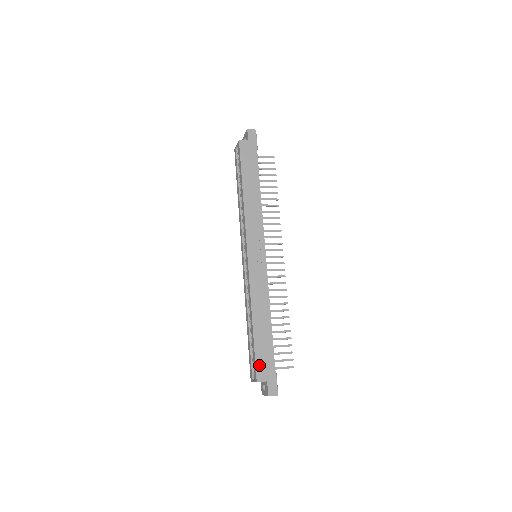
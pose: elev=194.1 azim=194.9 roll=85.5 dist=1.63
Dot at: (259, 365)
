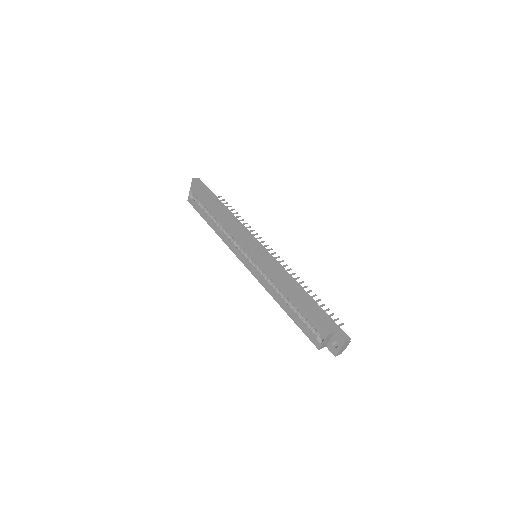
Dot at: (319, 322)
